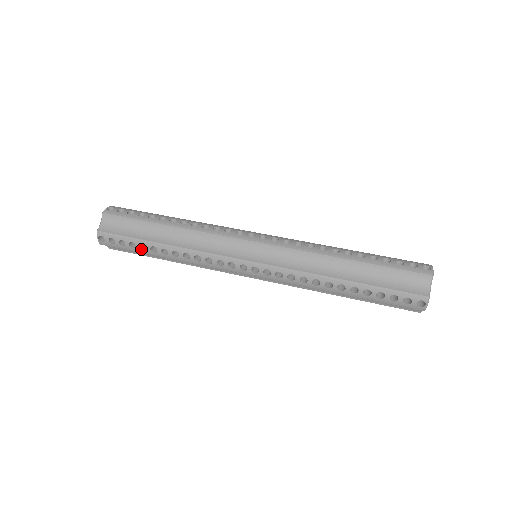
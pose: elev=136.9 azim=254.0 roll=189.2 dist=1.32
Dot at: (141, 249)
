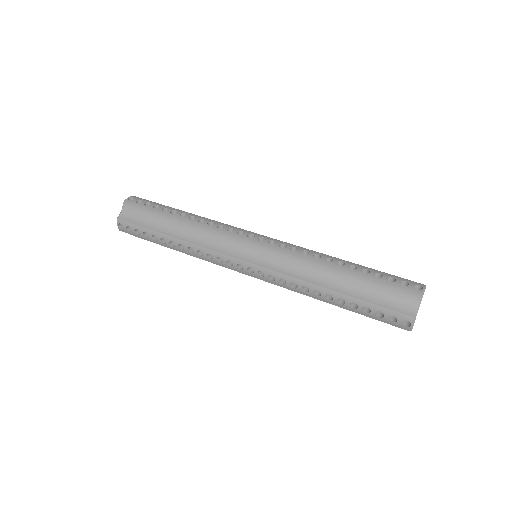
Dot at: (153, 239)
